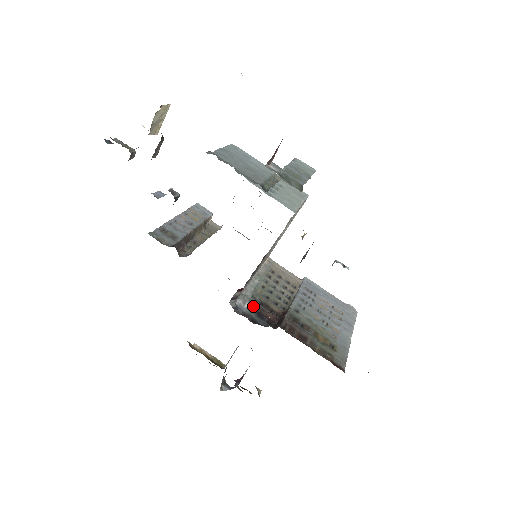
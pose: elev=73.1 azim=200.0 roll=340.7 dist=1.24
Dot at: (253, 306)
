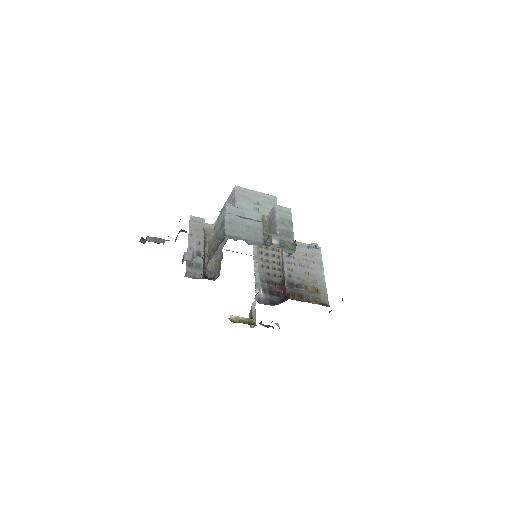
Dot at: (265, 289)
